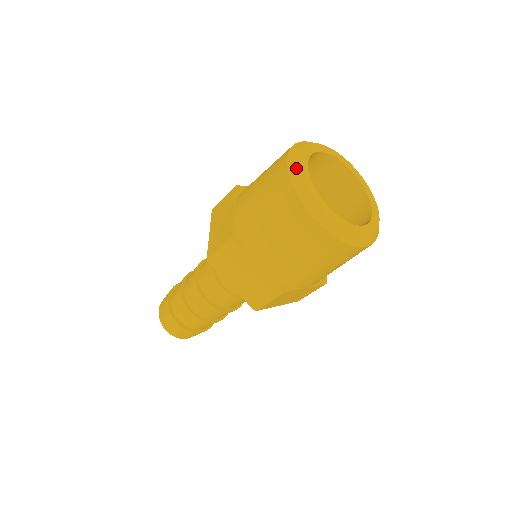
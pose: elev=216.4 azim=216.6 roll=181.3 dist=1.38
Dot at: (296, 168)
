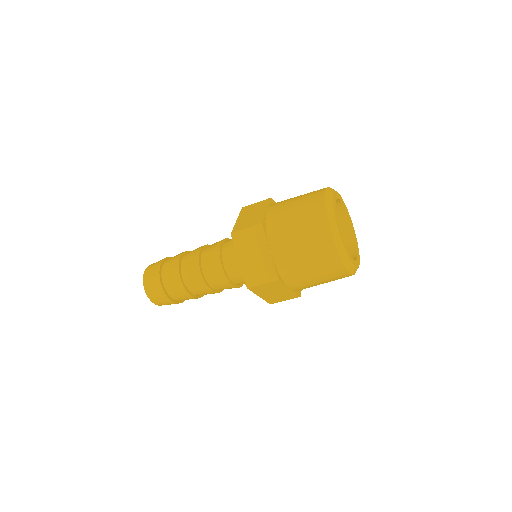
Dot at: (339, 238)
